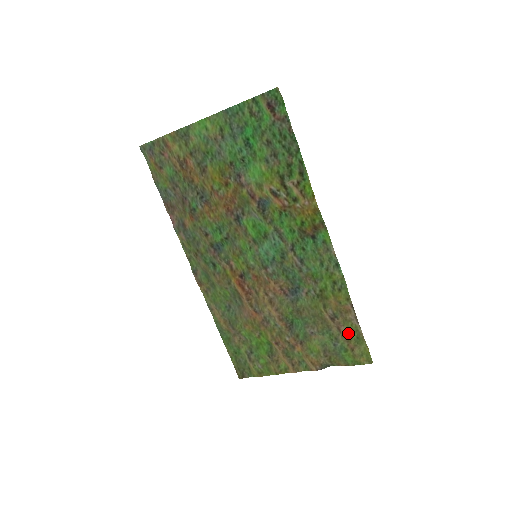
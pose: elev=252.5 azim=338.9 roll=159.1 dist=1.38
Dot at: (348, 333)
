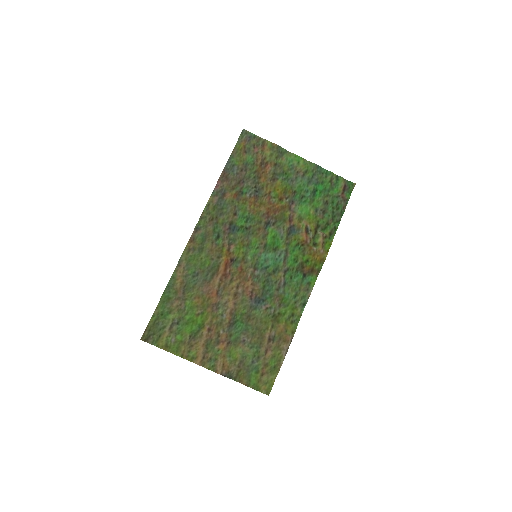
Dot at: (270, 359)
